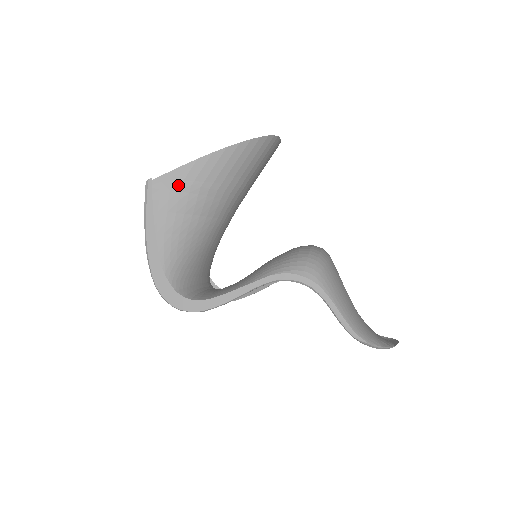
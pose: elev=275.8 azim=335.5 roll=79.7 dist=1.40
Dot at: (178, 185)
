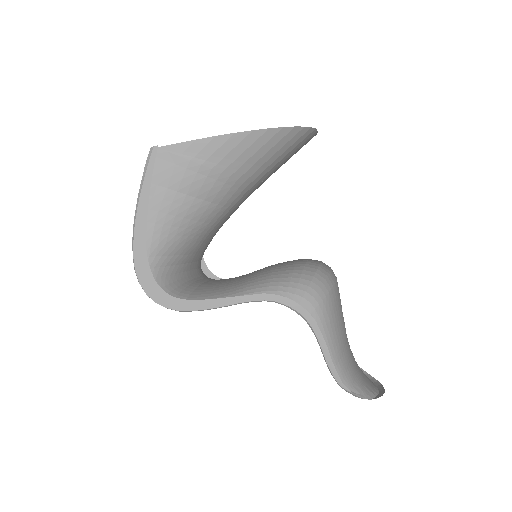
Dot at: (186, 161)
